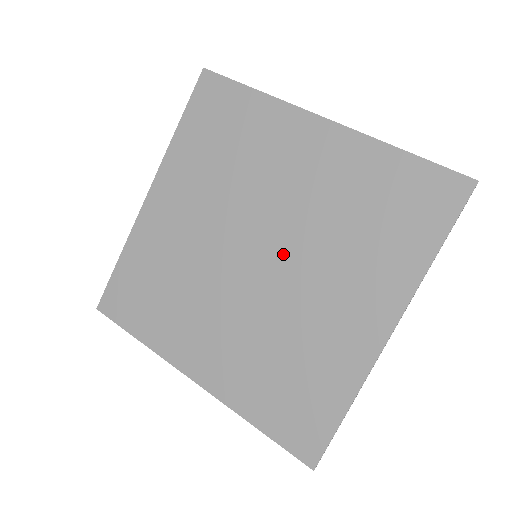
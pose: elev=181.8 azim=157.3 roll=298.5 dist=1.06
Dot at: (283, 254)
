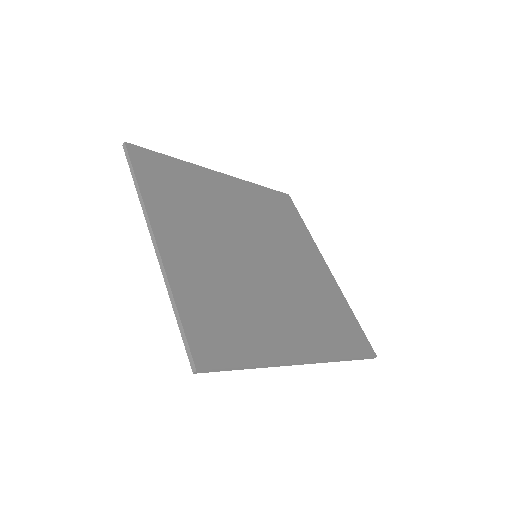
Dot at: (267, 248)
